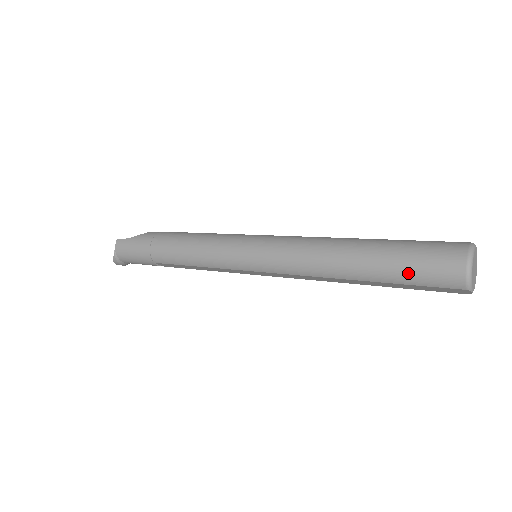
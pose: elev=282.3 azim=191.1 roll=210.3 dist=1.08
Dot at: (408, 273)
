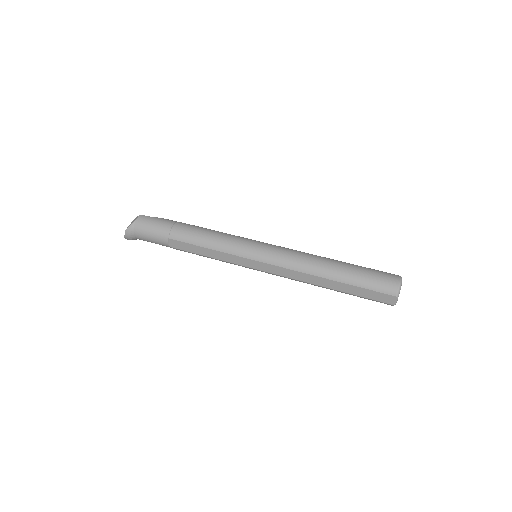
Dot at: (366, 279)
